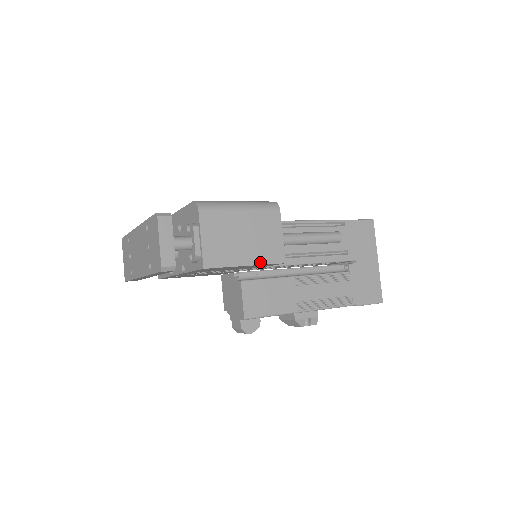
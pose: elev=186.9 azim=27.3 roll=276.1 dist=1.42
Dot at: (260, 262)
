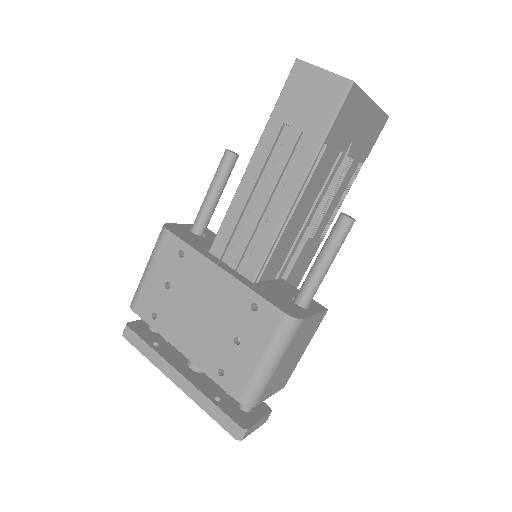
Dot at: (312, 337)
